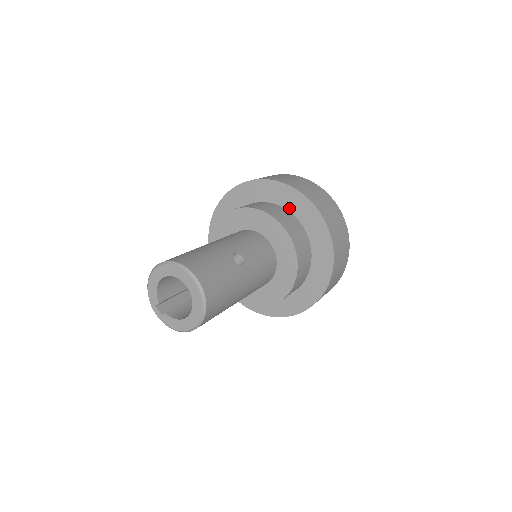
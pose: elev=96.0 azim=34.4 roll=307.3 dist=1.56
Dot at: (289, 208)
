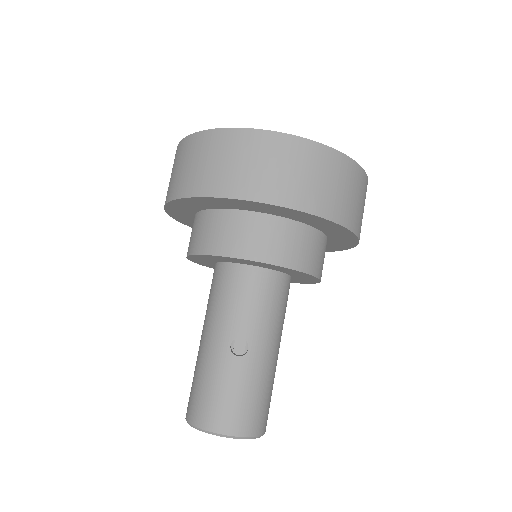
Dot at: (234, 208)
